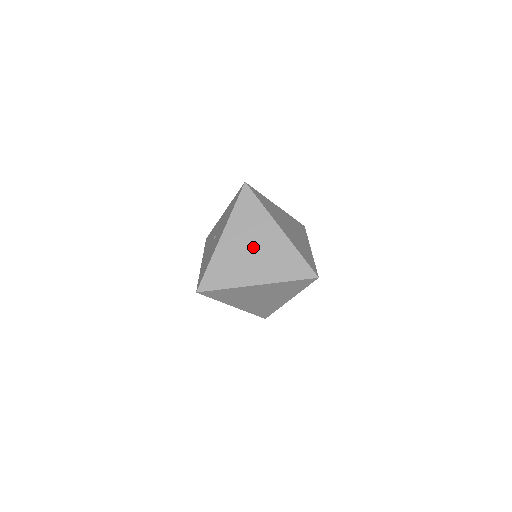
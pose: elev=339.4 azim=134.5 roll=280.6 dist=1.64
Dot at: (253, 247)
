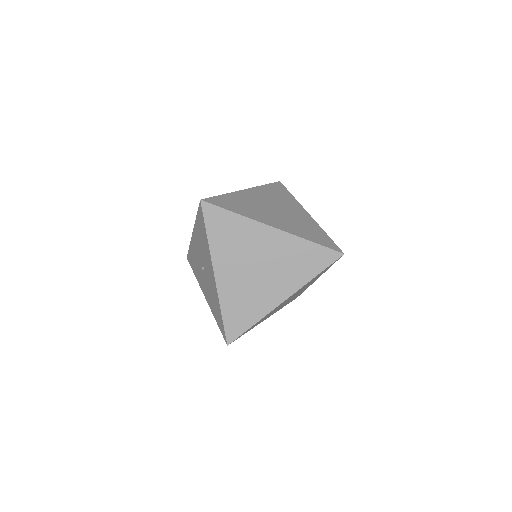
Dot at: (256, 265)
